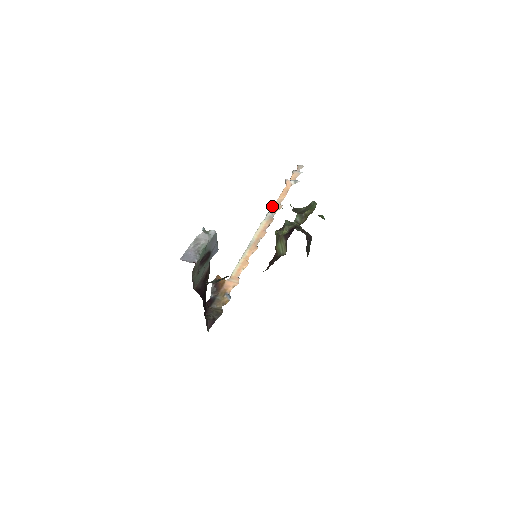
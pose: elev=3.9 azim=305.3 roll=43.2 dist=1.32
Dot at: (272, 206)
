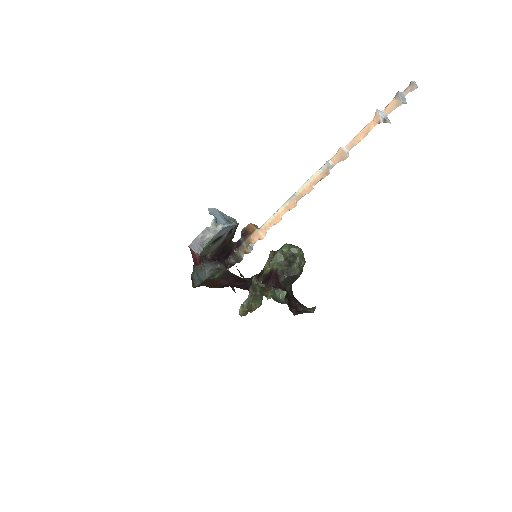
Dot at: (337, 152)
